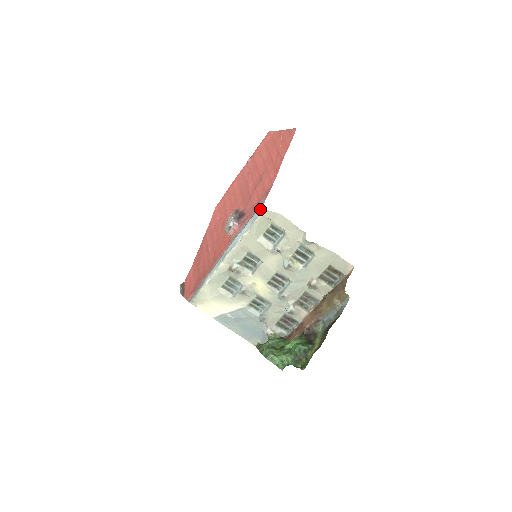
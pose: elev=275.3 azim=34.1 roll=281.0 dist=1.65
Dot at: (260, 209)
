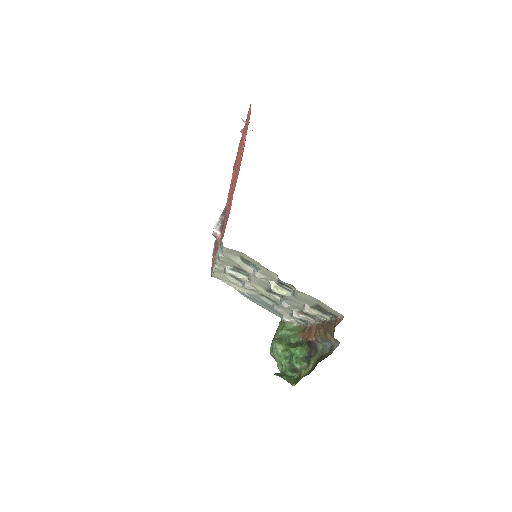
Dot at: (221, 243)
